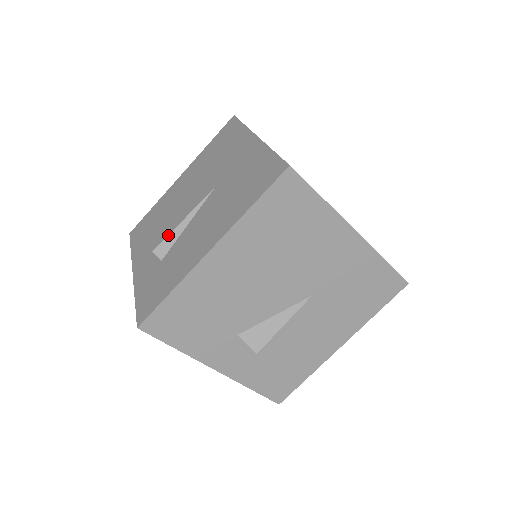
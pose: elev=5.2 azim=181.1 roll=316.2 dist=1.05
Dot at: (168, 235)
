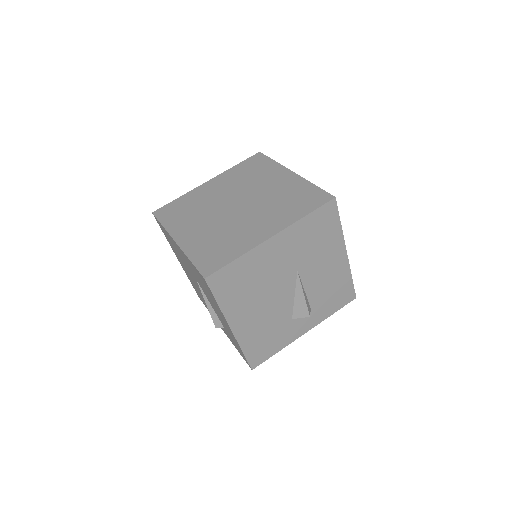
Dot at: (211, 316)
